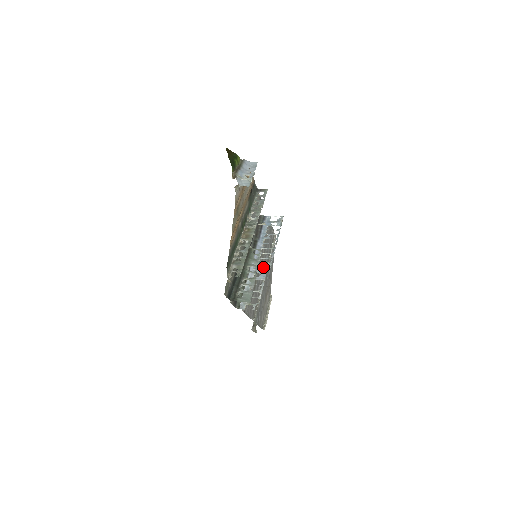
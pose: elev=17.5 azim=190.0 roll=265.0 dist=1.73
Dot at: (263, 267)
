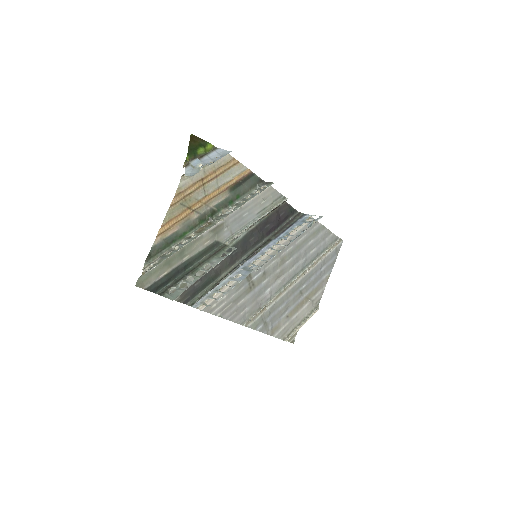
Dot at: (250, 269)
